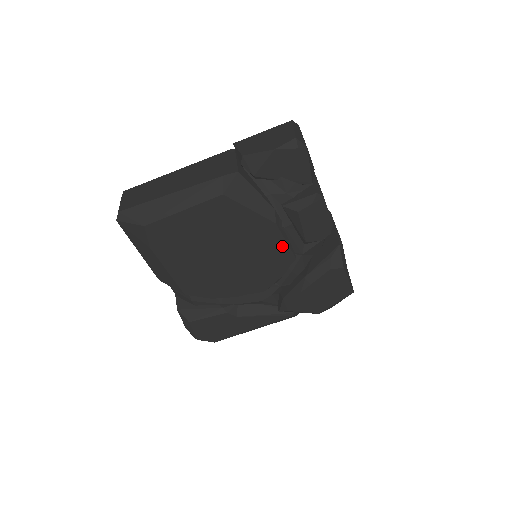
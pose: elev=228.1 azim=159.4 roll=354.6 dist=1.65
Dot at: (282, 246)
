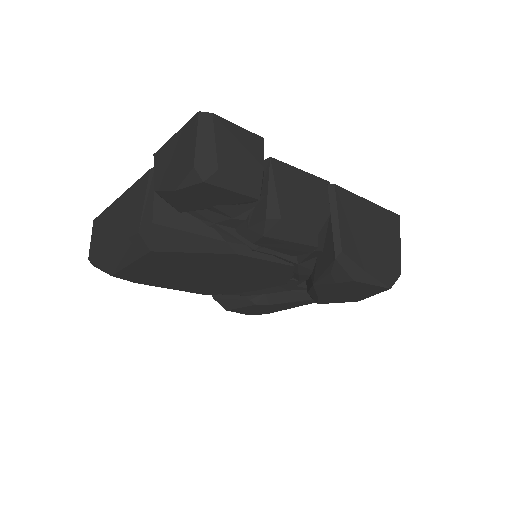
Dot at: (266, 263)
